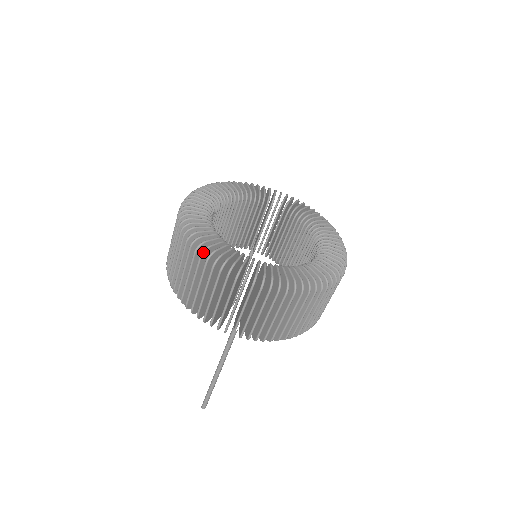
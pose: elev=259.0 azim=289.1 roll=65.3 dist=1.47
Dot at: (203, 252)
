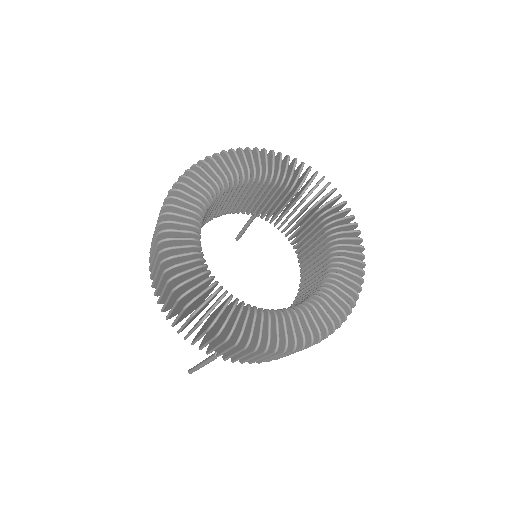
Dot at: (181, 298)
